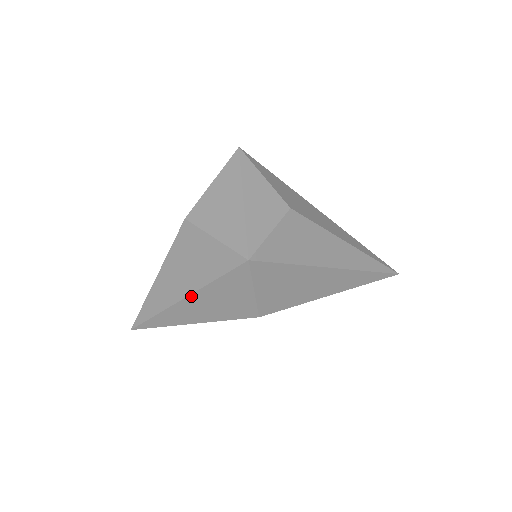
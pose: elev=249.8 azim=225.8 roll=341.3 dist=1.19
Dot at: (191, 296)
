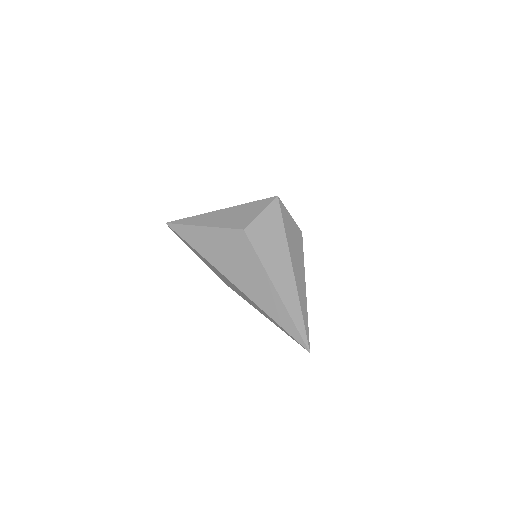
Dot at: (227, 209)
